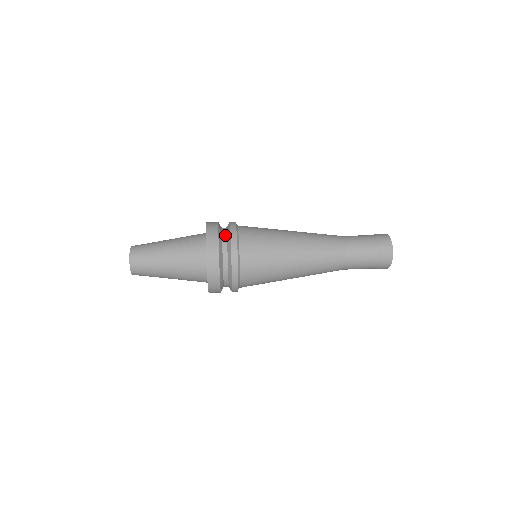
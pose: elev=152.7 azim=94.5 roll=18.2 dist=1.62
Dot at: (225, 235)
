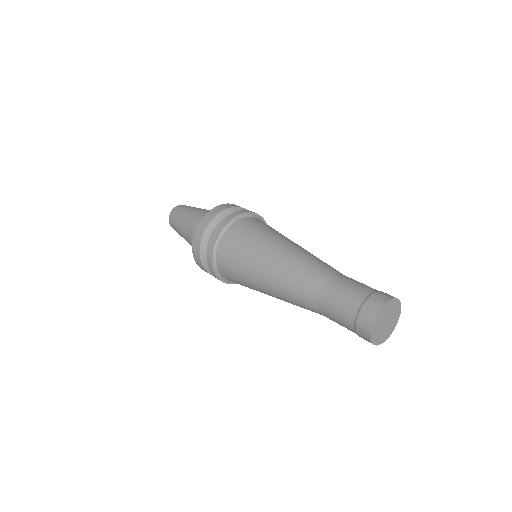
Dot at: occluded
